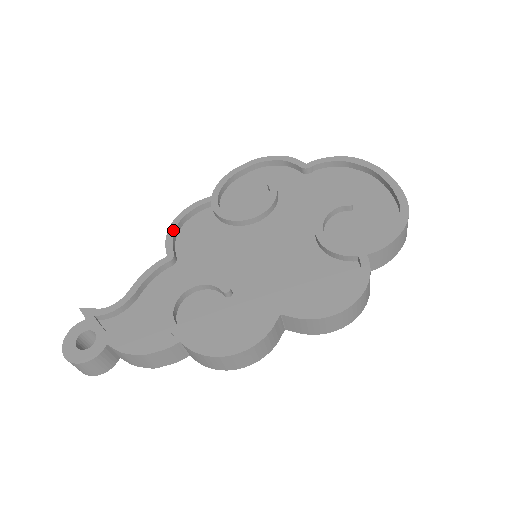
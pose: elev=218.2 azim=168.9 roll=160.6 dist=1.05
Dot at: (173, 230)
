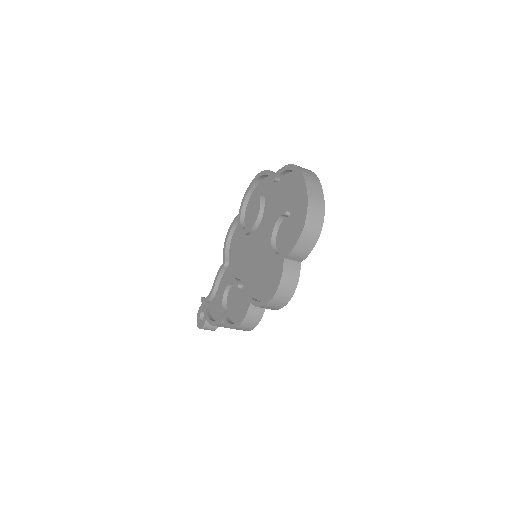
Dot at: (226, 243)
